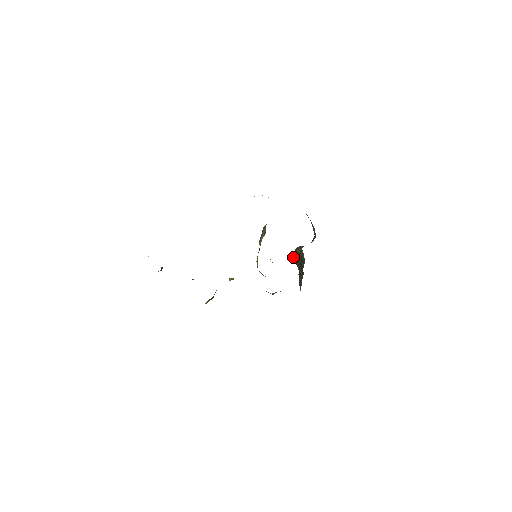
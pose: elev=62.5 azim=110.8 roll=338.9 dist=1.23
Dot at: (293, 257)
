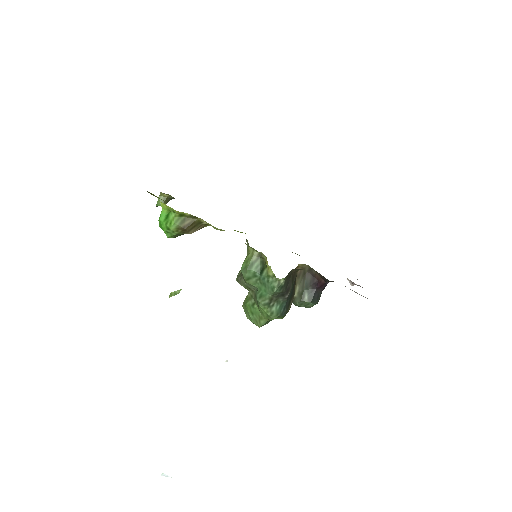
Dot at: occluded
